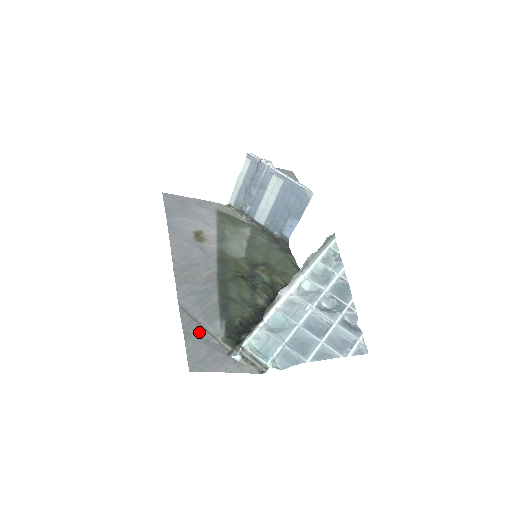
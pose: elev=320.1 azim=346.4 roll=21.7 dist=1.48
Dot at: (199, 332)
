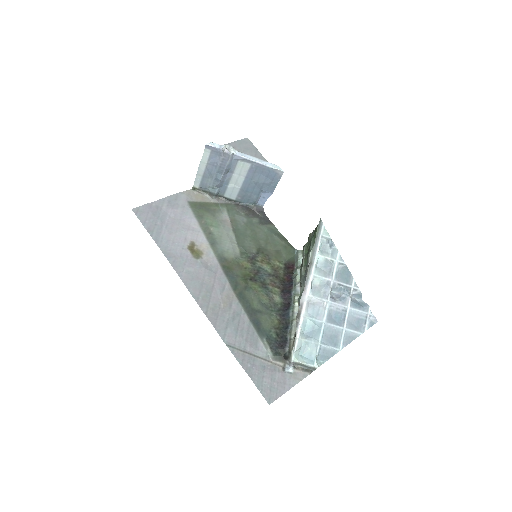
Dot at: (254, 362)
